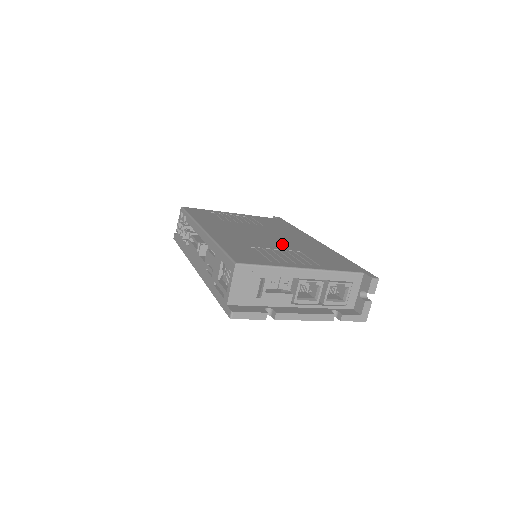
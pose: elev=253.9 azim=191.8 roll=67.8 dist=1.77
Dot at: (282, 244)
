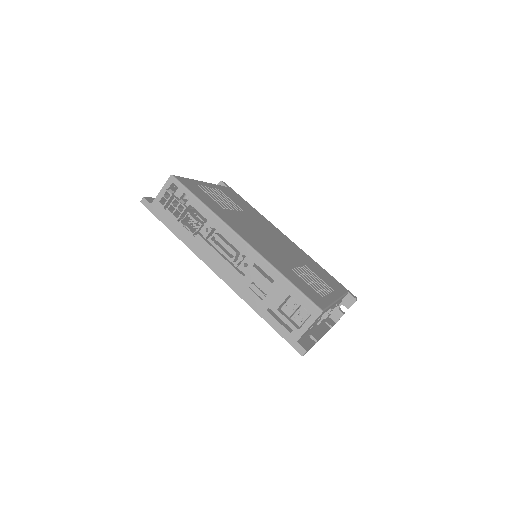
Dot at: (289, 254)
